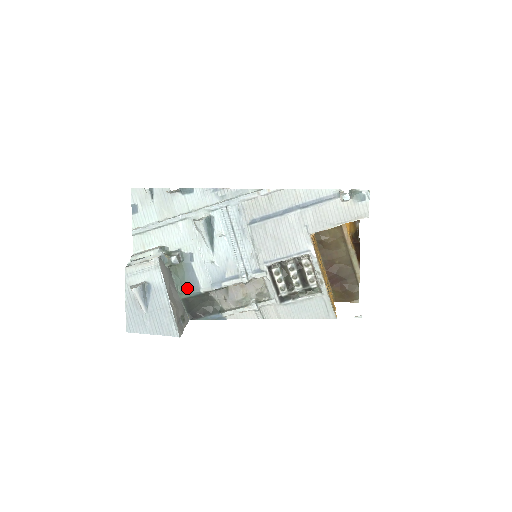
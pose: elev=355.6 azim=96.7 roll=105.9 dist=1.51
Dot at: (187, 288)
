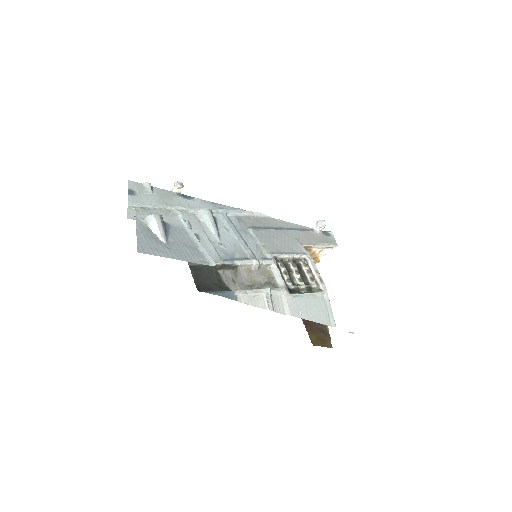
Dot at: occluded
